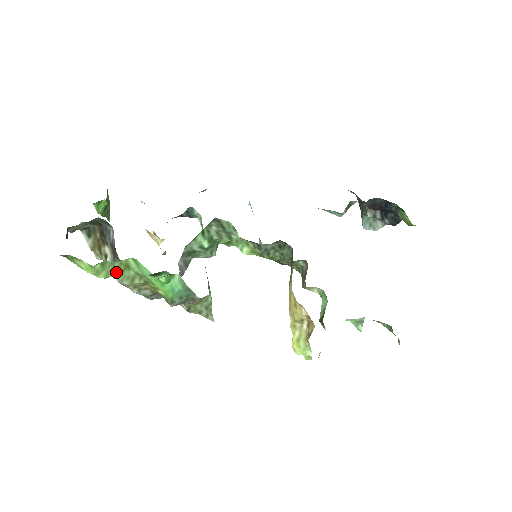
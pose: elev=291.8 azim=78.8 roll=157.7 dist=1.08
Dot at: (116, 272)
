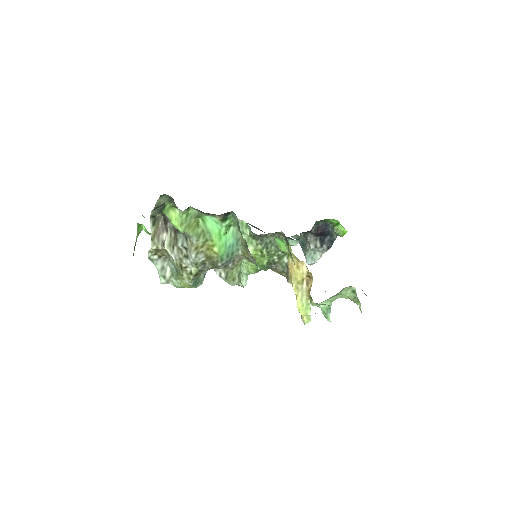
Dot at: (190, 228)
